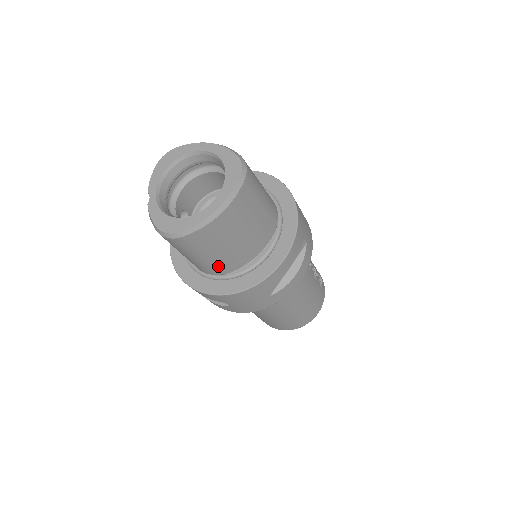
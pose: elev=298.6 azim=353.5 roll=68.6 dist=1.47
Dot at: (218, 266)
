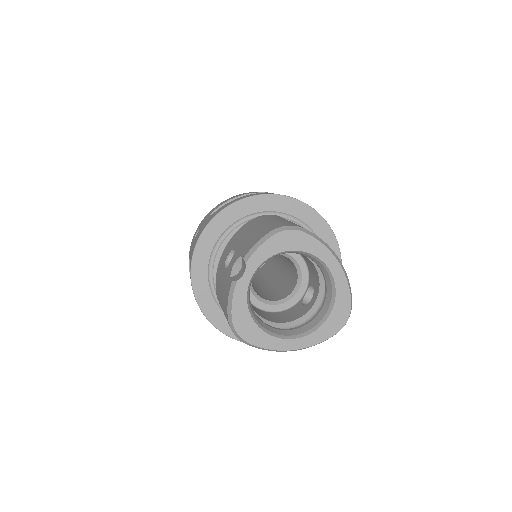
Dot at: occluded
